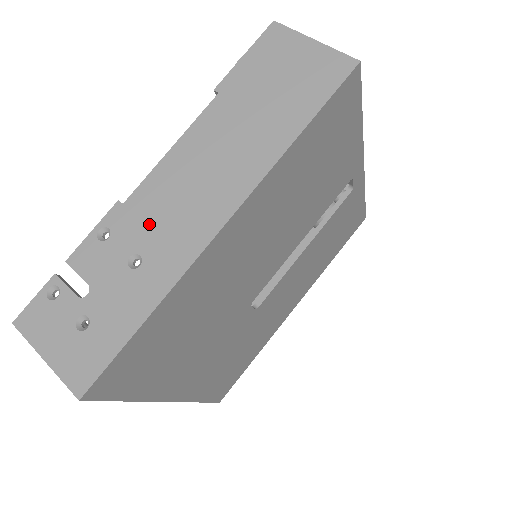
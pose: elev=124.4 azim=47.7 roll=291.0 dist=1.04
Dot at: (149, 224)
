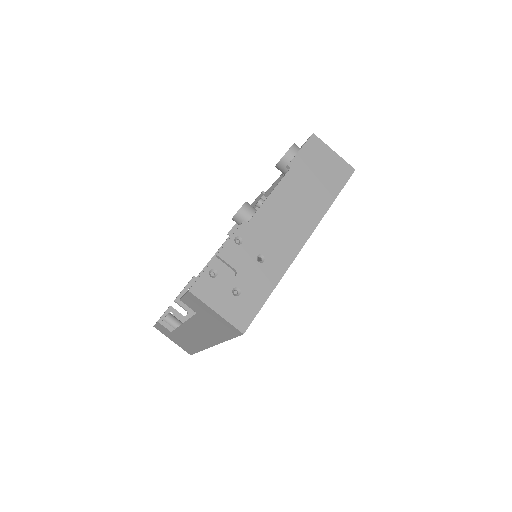
Dot at: (265, 238)
